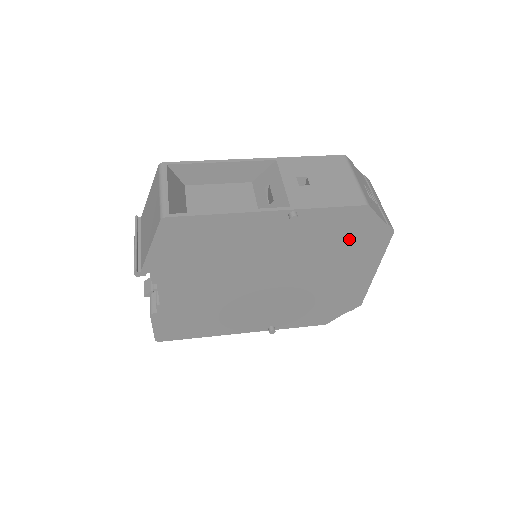
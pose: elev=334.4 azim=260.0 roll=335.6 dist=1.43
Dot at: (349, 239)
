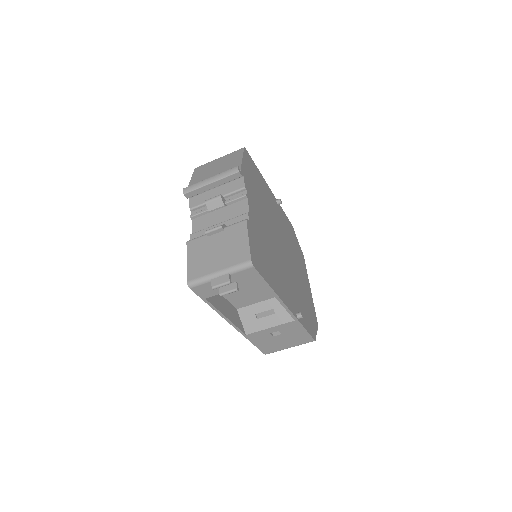
Dot at: (295, 245)
